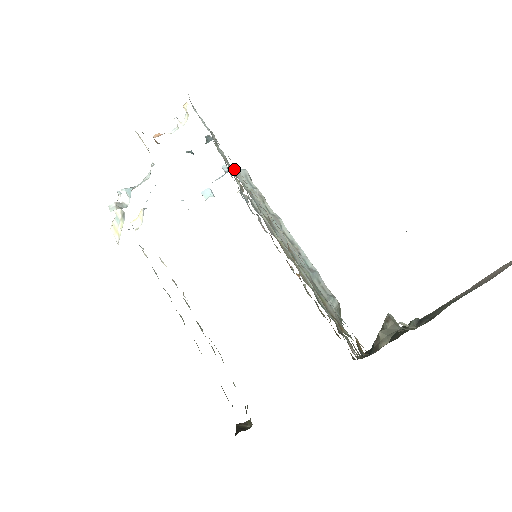
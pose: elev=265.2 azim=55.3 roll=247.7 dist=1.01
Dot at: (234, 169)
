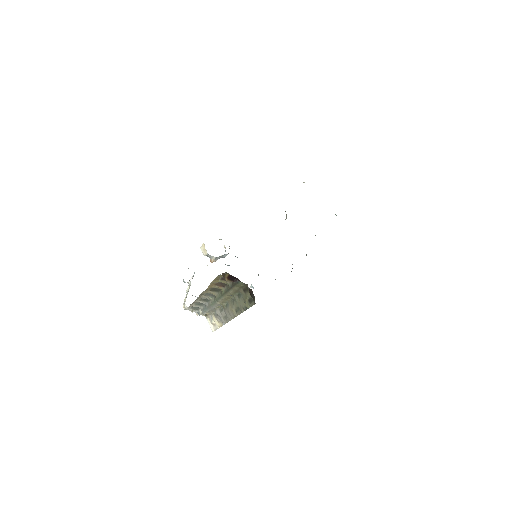
Dot at: occluded
